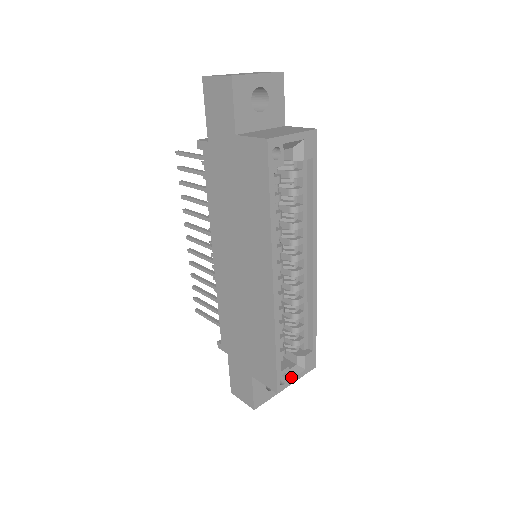
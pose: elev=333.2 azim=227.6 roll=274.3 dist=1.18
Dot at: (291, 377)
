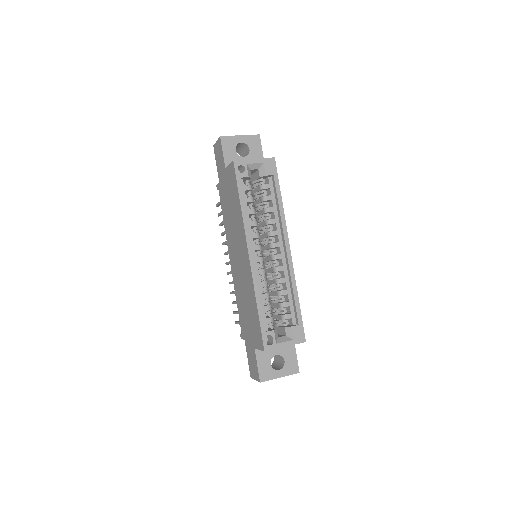
Dot at: (278, 342)
